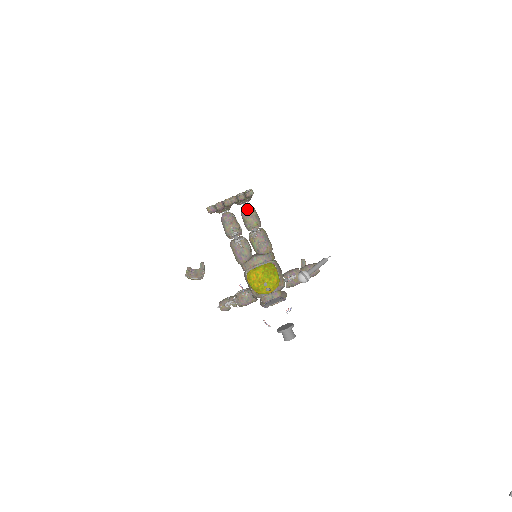
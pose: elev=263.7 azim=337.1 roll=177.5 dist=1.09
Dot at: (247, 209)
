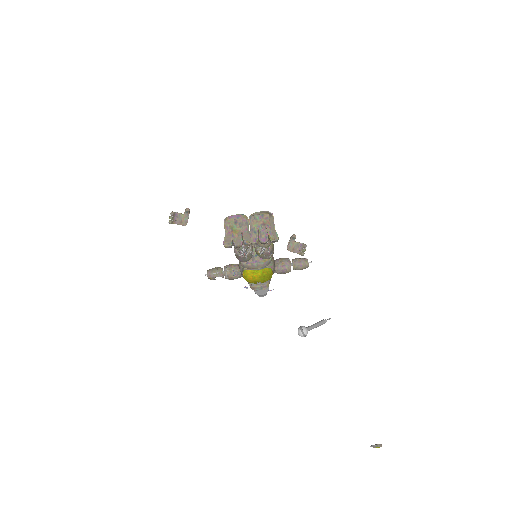
Dot at: occluded
